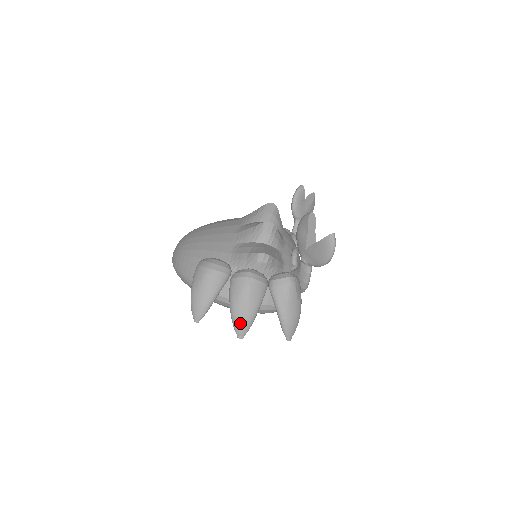
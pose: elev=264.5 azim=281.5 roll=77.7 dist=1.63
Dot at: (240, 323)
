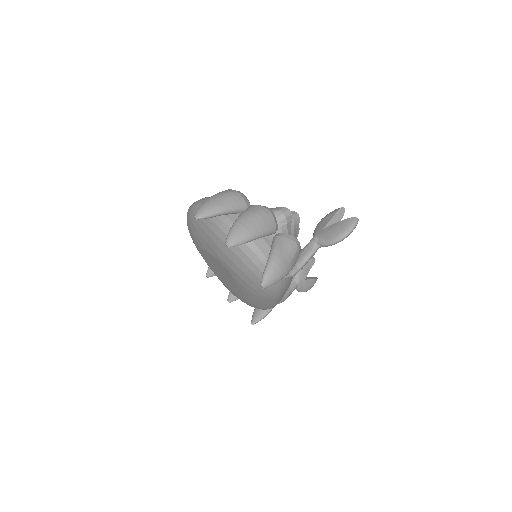
Dot at: (237, 232)
